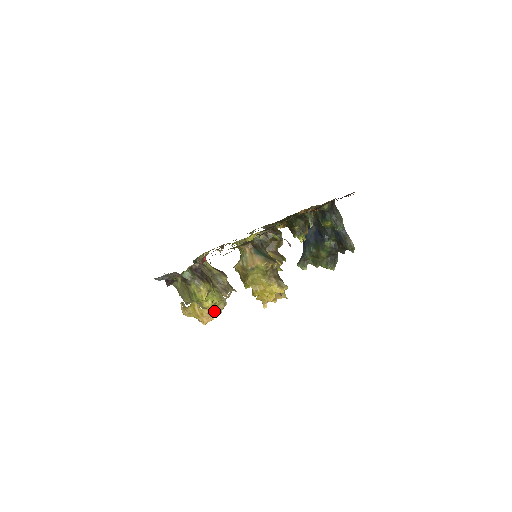
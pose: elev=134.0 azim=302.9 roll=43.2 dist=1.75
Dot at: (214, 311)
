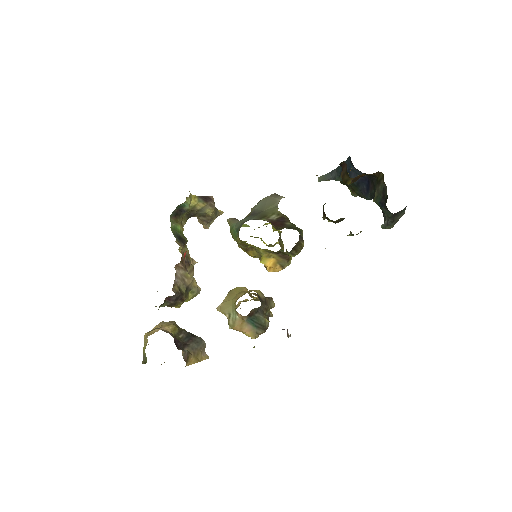
Dot at: occluded
